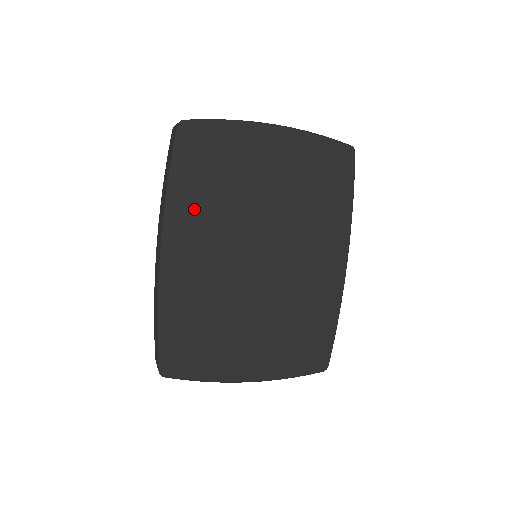
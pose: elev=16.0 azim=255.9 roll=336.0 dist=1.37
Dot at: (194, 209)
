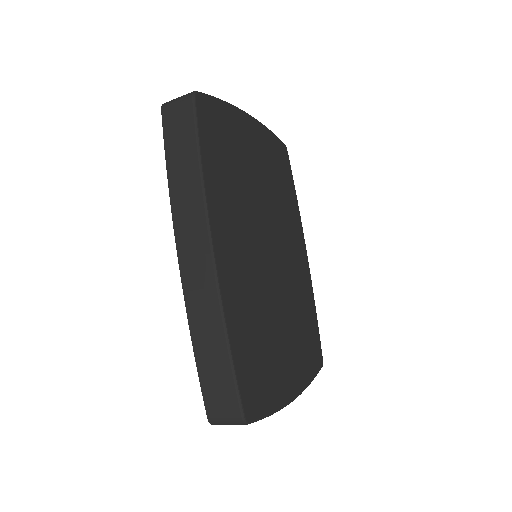
Dot at: (224, 197)
